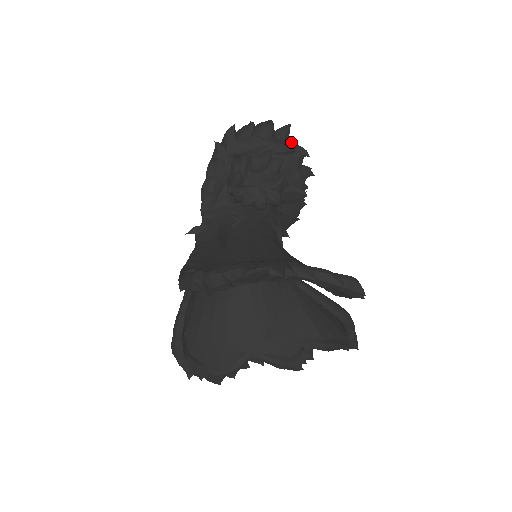
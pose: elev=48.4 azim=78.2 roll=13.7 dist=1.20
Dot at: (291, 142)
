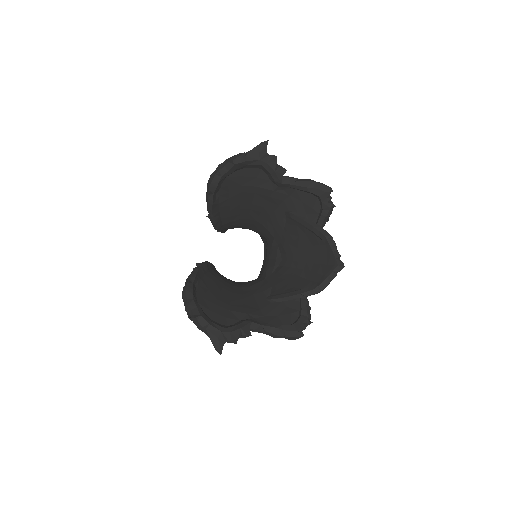
Dot at: occluded
